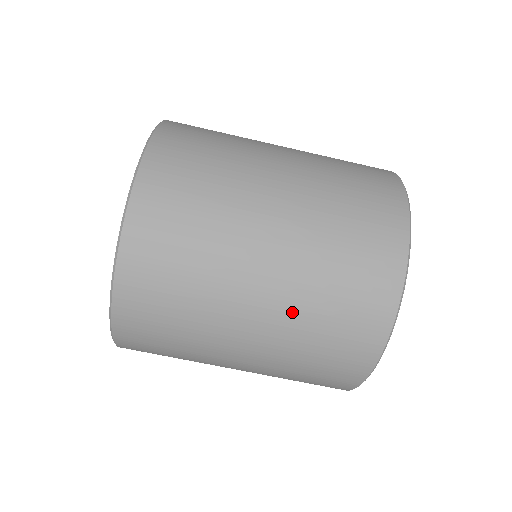
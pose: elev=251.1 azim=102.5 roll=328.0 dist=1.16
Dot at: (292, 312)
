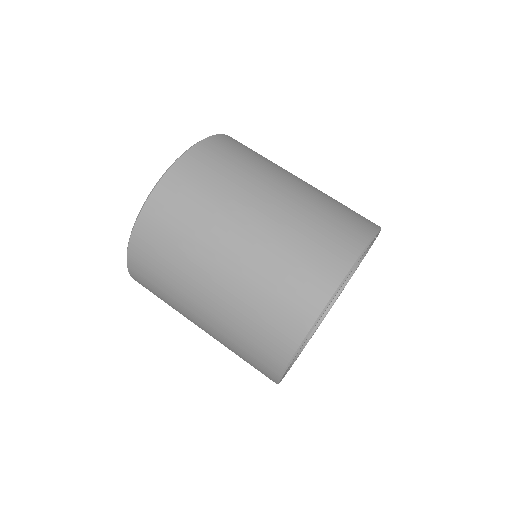
Dot at: (233, 302)
